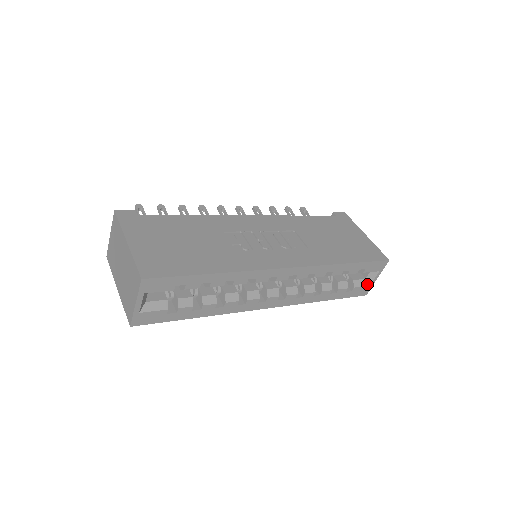
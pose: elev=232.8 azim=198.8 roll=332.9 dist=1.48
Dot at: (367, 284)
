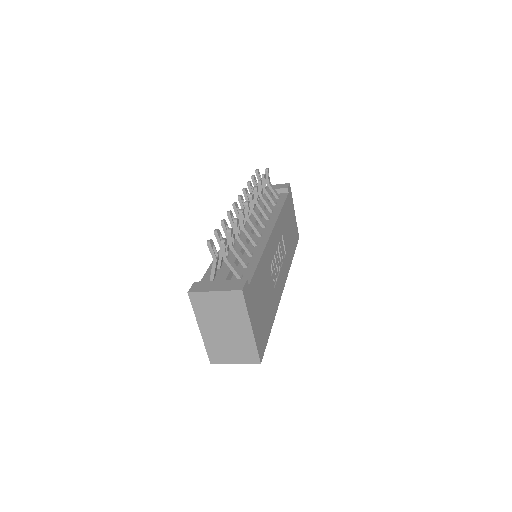
Dot at: occluded
